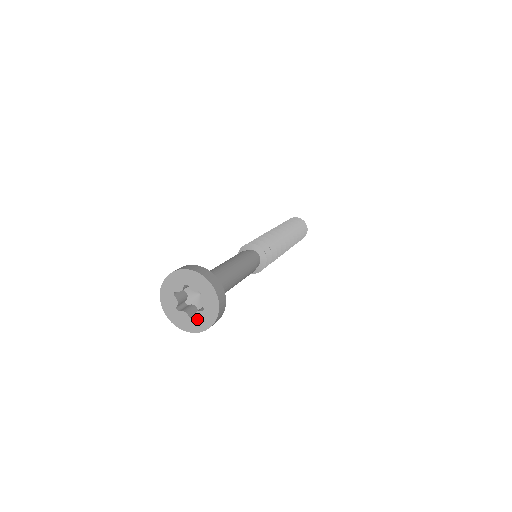
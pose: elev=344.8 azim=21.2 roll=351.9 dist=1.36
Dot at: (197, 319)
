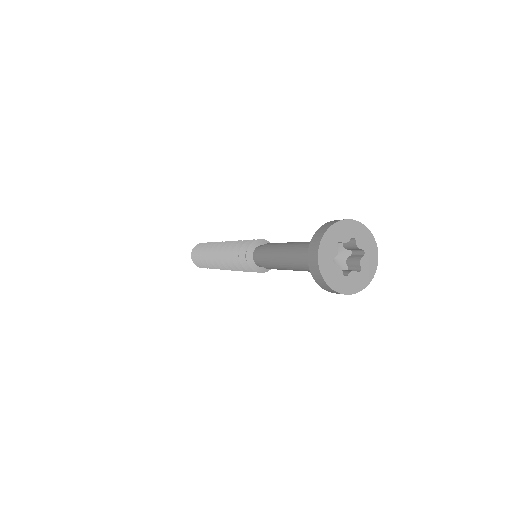
Dot at: (365, 267)
